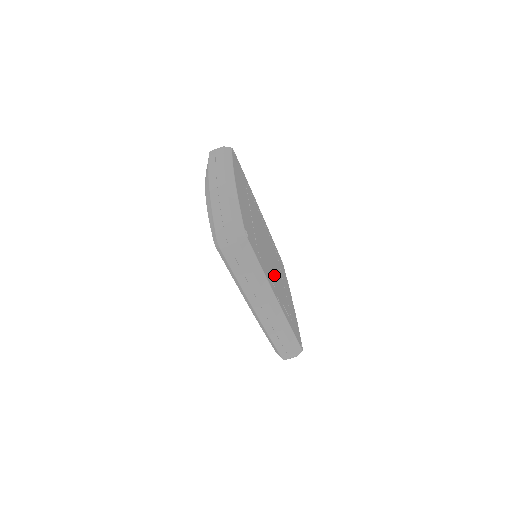
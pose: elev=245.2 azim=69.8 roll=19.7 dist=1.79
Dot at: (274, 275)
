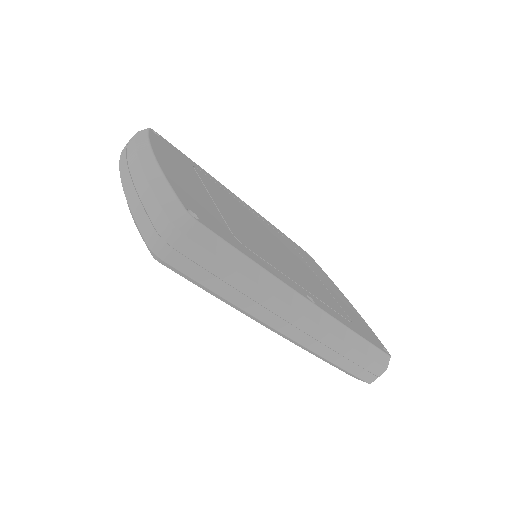
Dot at: (291, 268)
